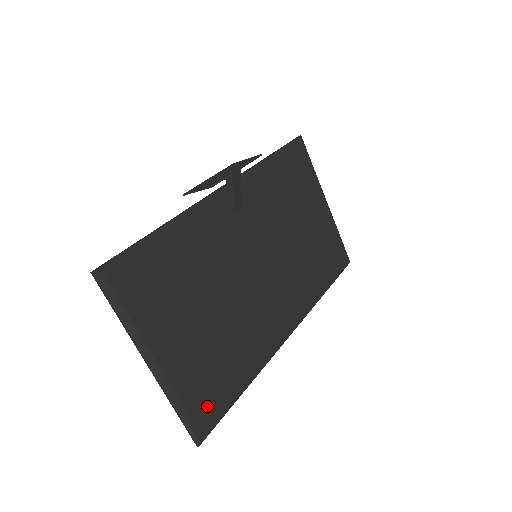
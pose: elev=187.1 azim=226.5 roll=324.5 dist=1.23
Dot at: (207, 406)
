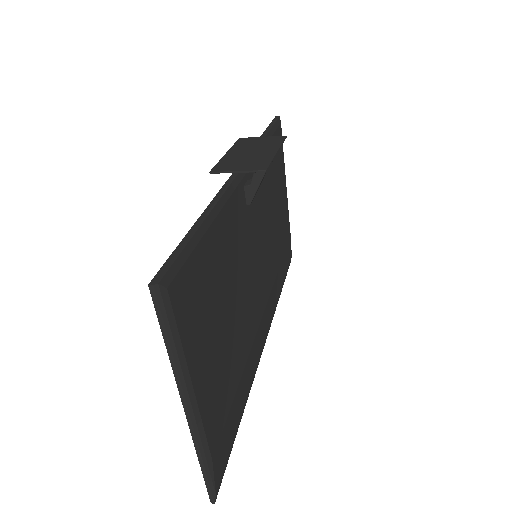
Dot at: (223, 450)
